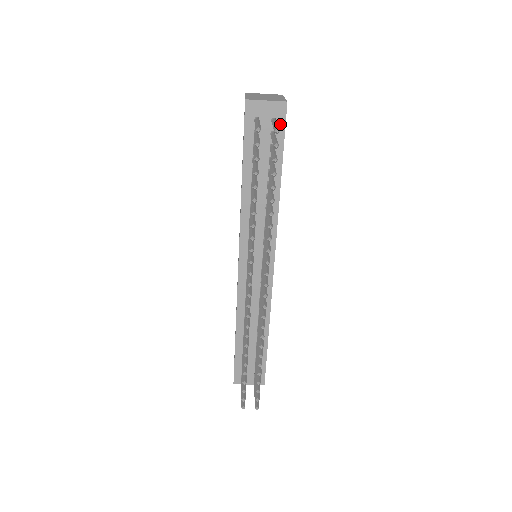
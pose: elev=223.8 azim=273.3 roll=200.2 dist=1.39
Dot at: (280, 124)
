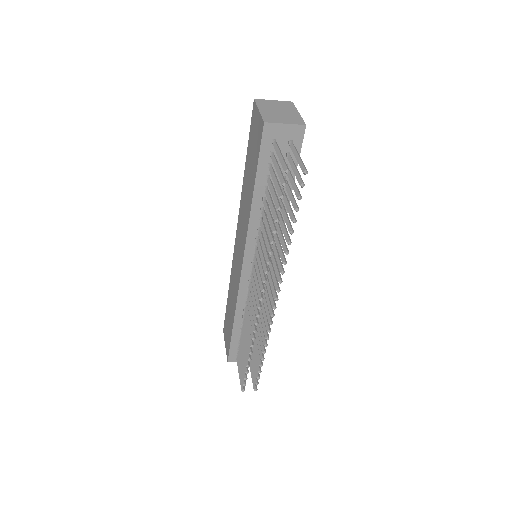
Dot at: (296, 146)
